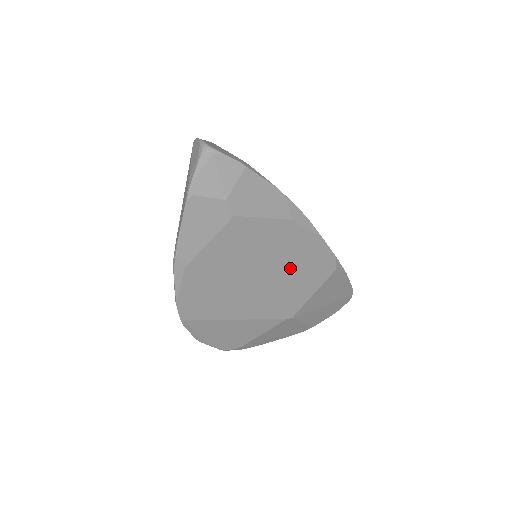
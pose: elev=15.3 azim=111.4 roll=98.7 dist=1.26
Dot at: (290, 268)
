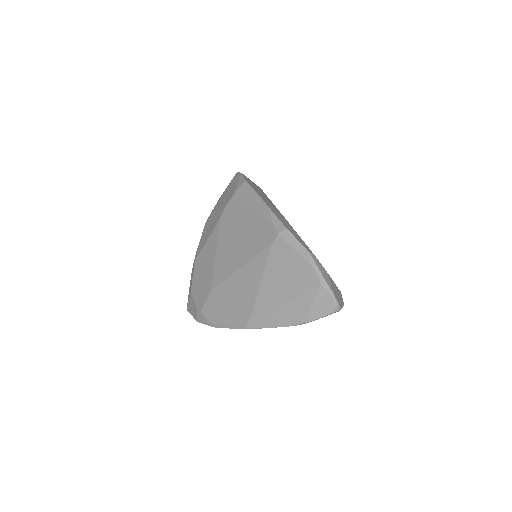
Dot at: occluded
